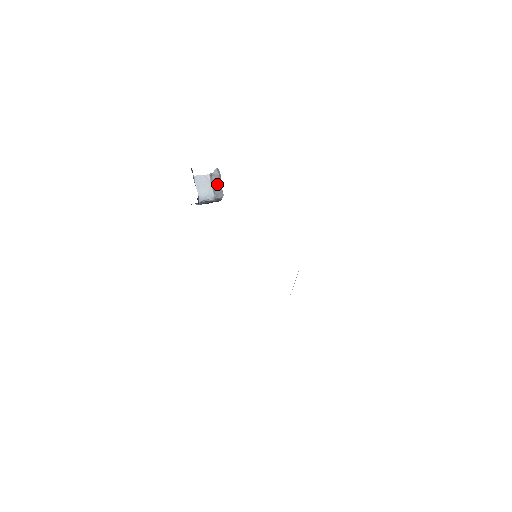
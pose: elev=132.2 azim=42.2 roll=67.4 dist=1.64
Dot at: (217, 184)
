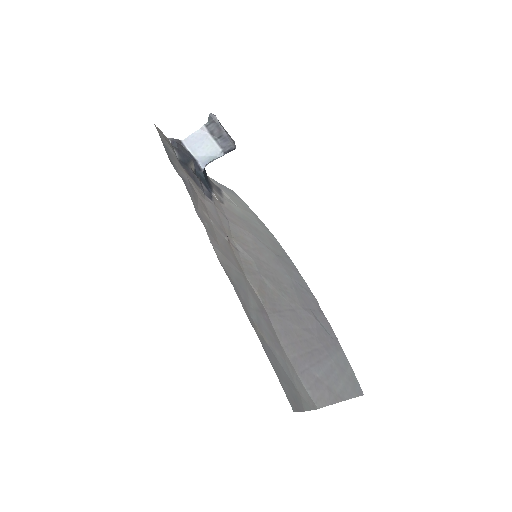
Dot at: (219, 134)
